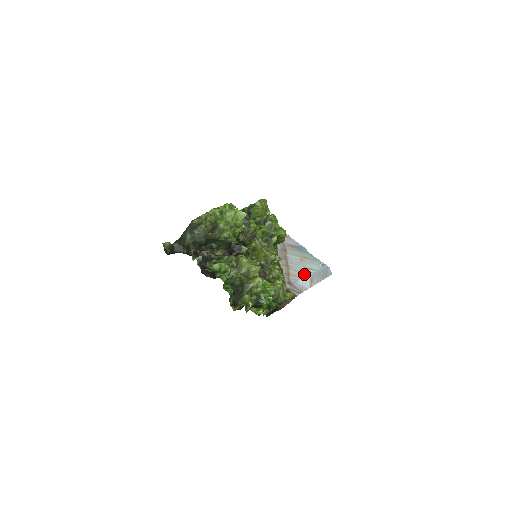
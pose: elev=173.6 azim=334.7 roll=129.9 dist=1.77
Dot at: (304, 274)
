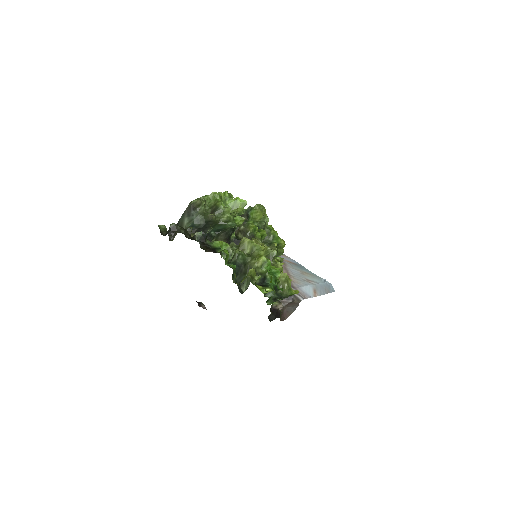
Dot at: (306, 283)
